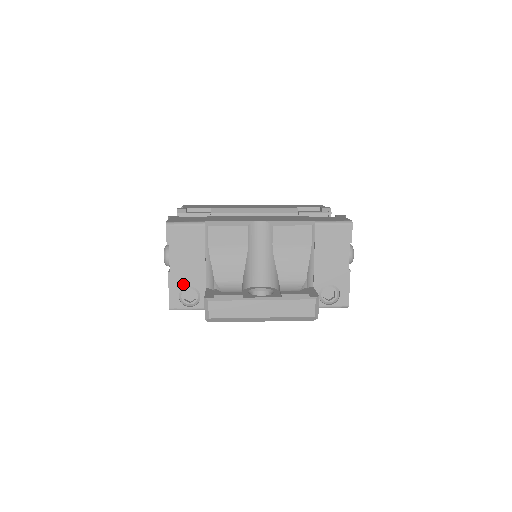
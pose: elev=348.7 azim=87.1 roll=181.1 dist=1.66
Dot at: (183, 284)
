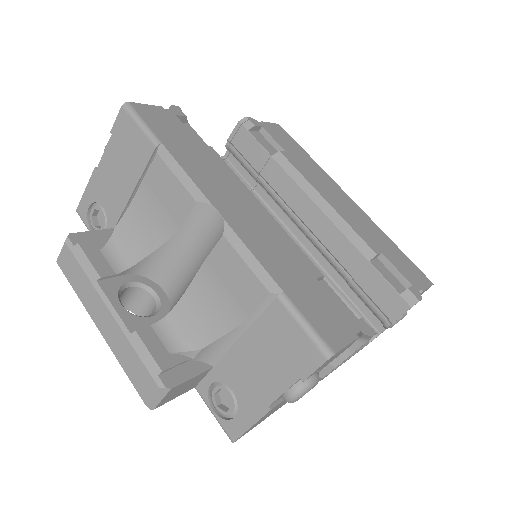
Dot at: (99, 197)
